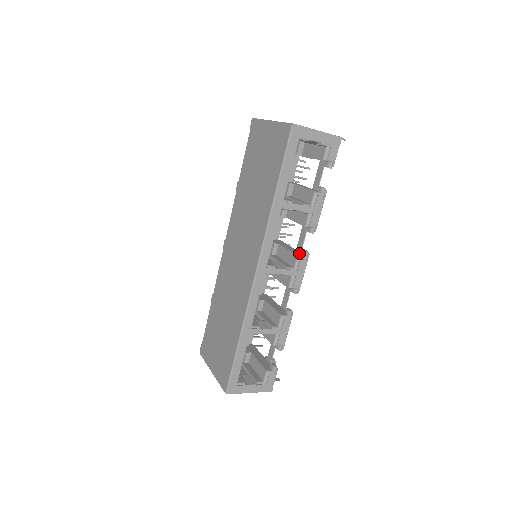
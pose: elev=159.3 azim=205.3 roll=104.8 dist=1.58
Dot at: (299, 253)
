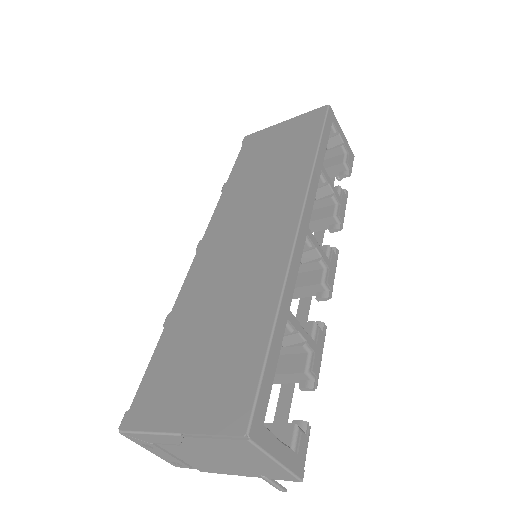
Dot at: occluded
